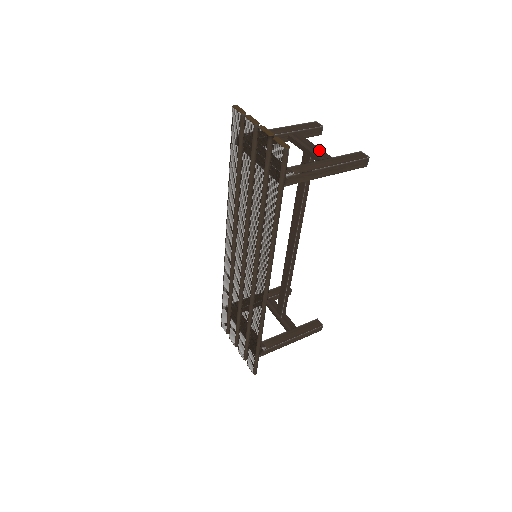
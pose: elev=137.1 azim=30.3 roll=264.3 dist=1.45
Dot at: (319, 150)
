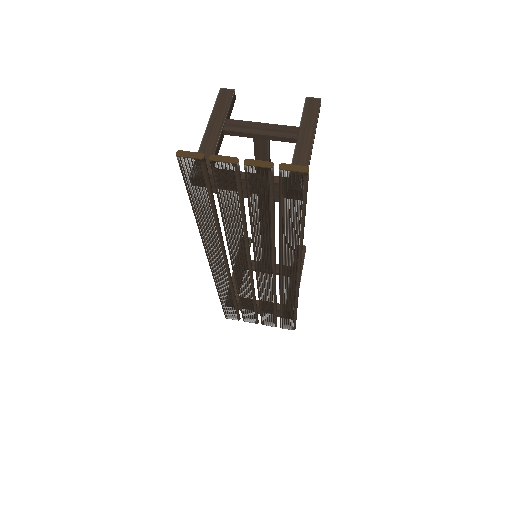
Dot at: (274, 127)
